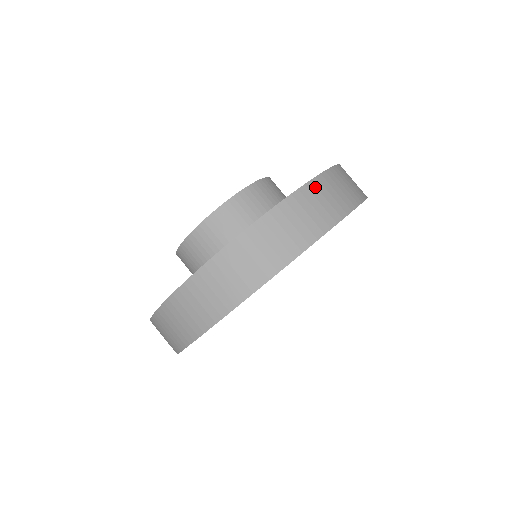
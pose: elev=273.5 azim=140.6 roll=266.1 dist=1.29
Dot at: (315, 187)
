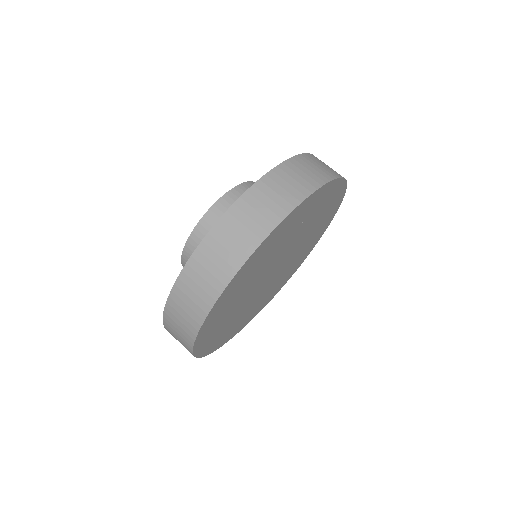
Dot at: (301, 160)
